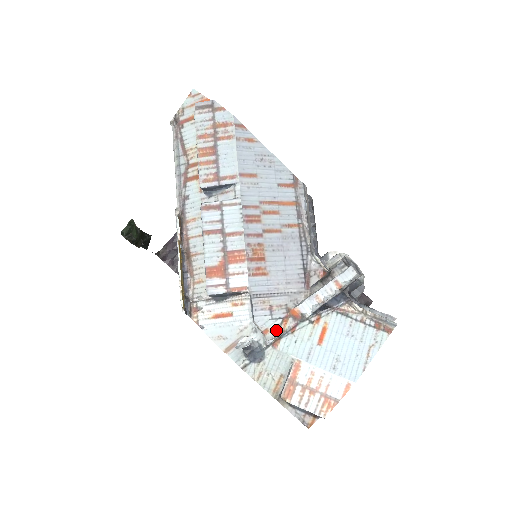
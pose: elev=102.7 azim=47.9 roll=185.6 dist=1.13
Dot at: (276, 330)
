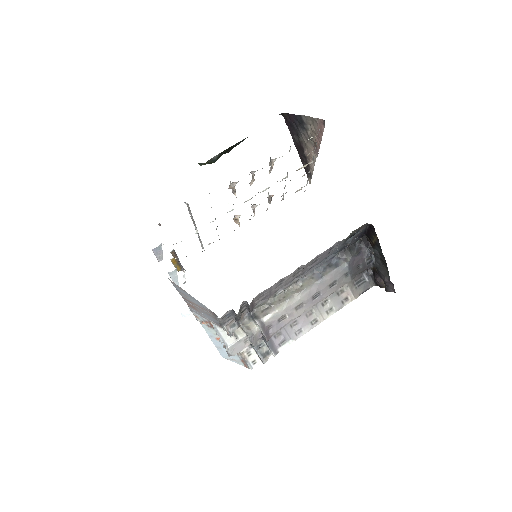
Dot at: (202, 320)
